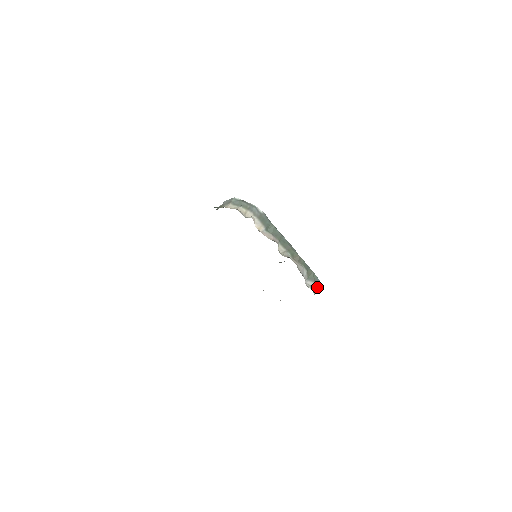
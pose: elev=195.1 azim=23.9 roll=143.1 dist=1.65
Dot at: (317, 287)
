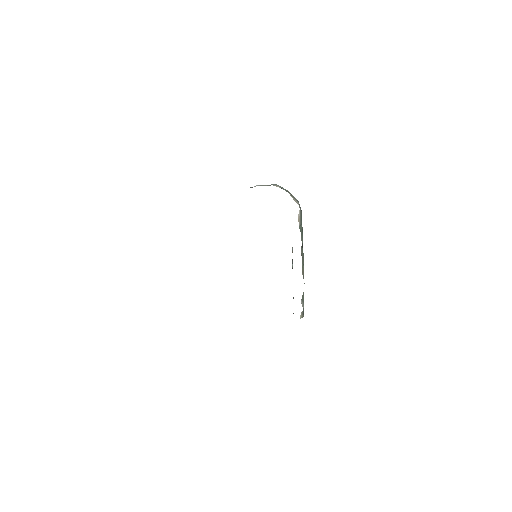
Dot at: (303, 313)
